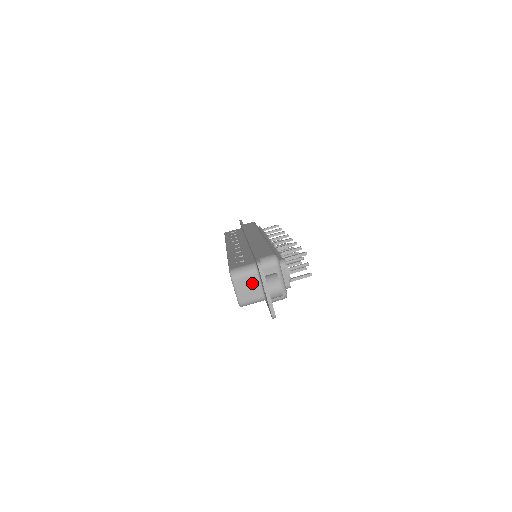
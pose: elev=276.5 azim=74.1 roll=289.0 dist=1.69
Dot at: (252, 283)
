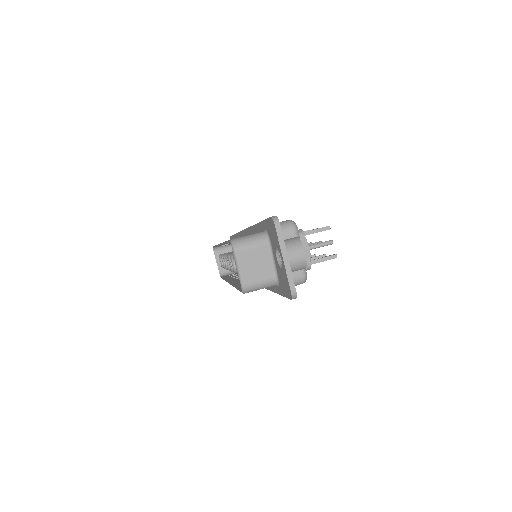
Dot at: (261, 257)
